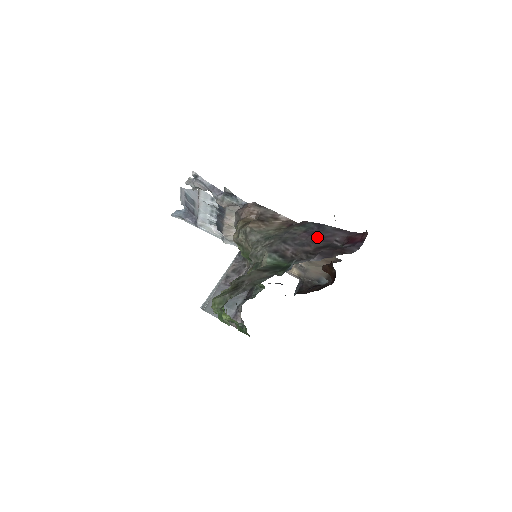
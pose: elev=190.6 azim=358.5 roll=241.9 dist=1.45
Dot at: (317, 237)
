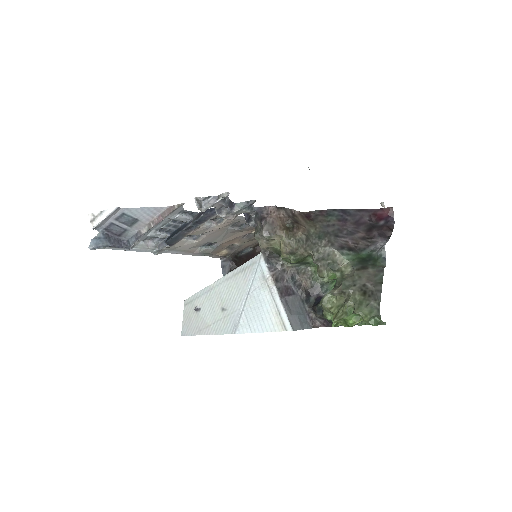
Dot at: (354, 222)
